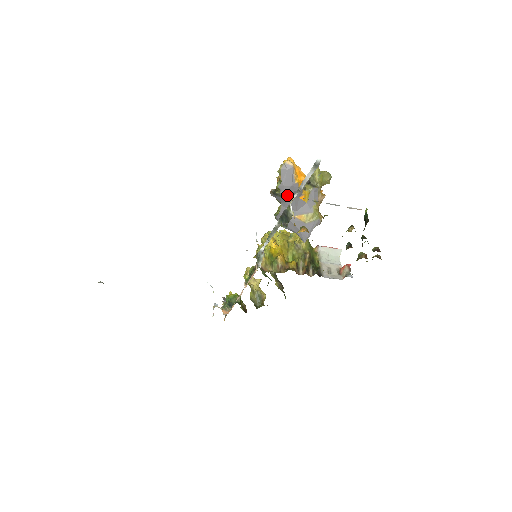
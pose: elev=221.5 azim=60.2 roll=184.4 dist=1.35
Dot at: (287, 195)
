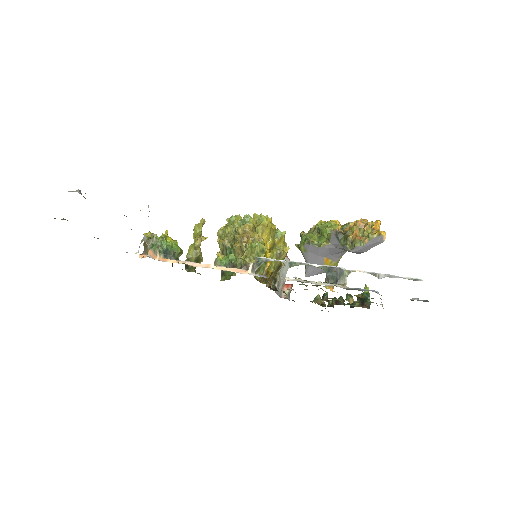
Dot at: occluded
